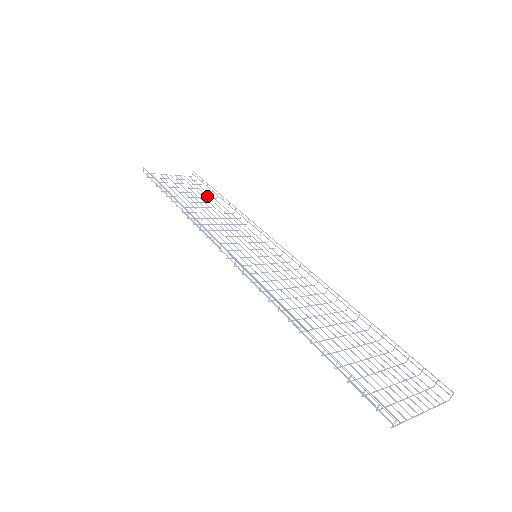
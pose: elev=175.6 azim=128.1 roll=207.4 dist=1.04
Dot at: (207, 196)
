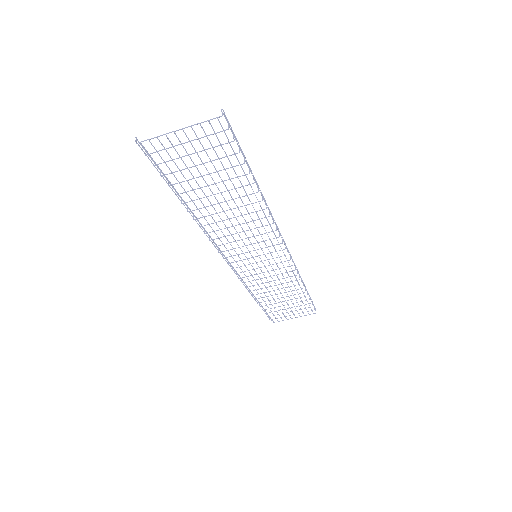
Dot at: occluded
